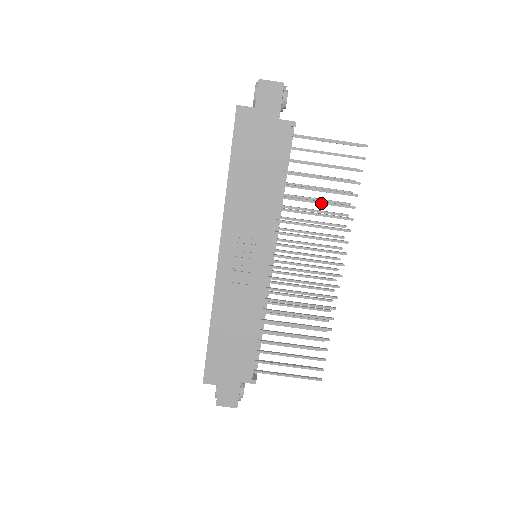
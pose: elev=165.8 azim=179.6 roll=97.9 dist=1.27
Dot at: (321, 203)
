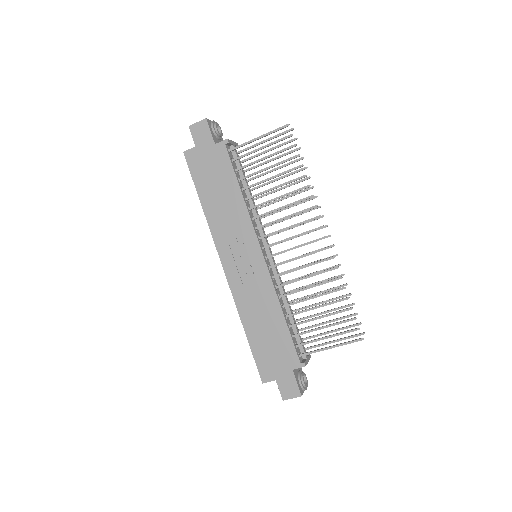
Dot at: (278, 187)
